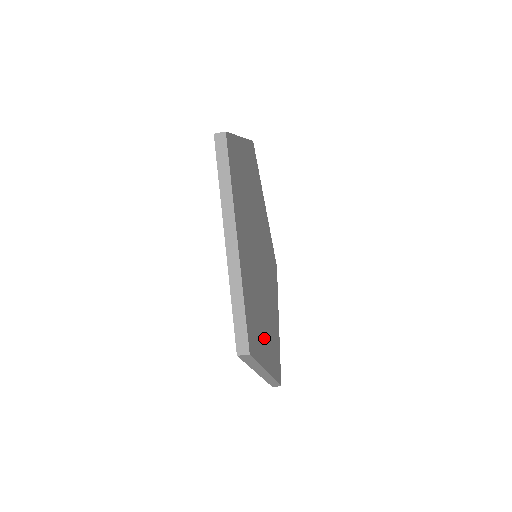
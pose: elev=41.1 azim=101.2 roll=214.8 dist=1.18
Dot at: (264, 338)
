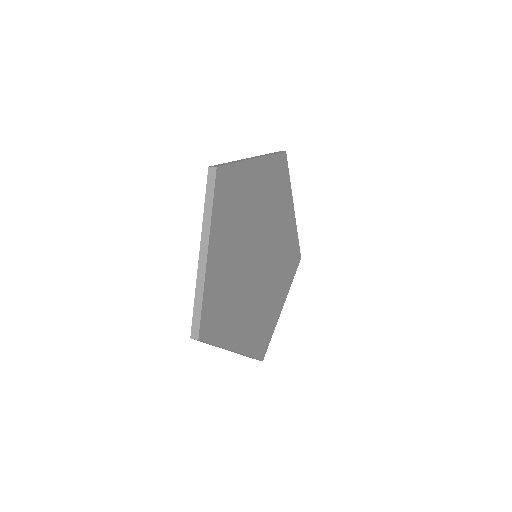
Dot at: (238, 325)
